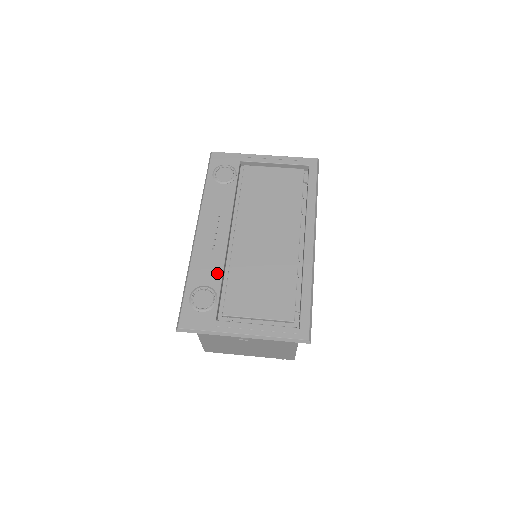
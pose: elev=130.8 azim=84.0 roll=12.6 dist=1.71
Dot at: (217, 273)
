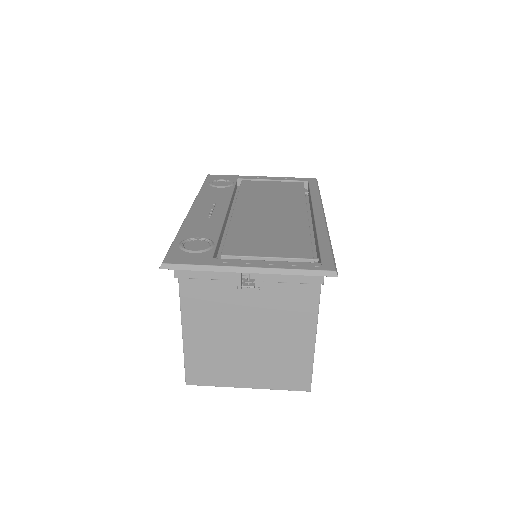
Dot at: (214, 230)
